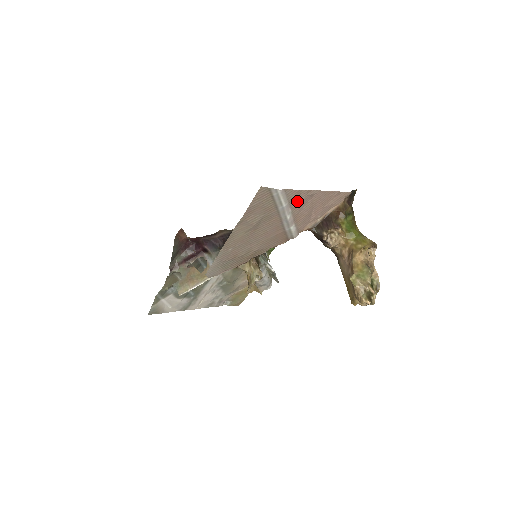
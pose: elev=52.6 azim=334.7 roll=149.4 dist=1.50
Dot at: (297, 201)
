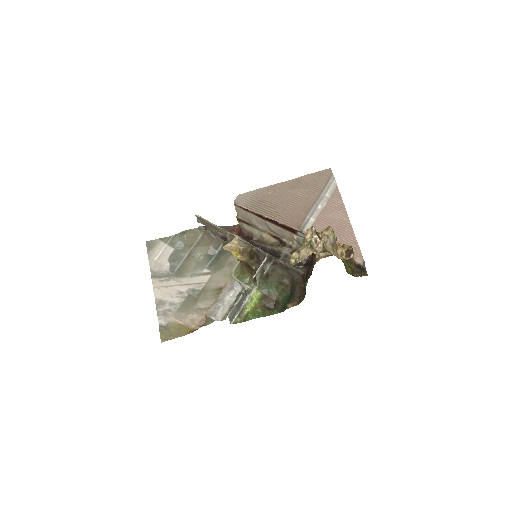
Dot at: (333, 207)
